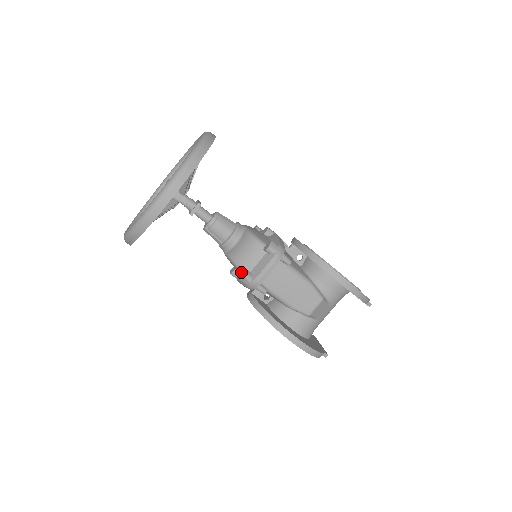
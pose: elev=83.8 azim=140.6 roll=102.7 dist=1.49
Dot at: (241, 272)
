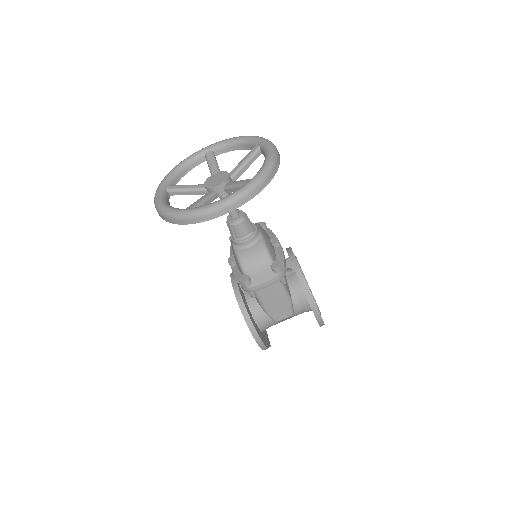
Dot at: (242, 273)
